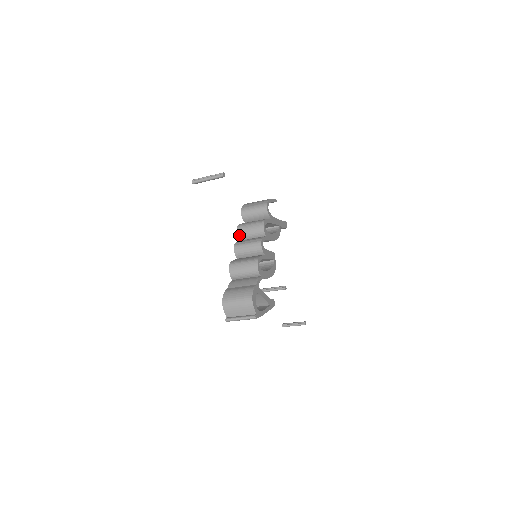
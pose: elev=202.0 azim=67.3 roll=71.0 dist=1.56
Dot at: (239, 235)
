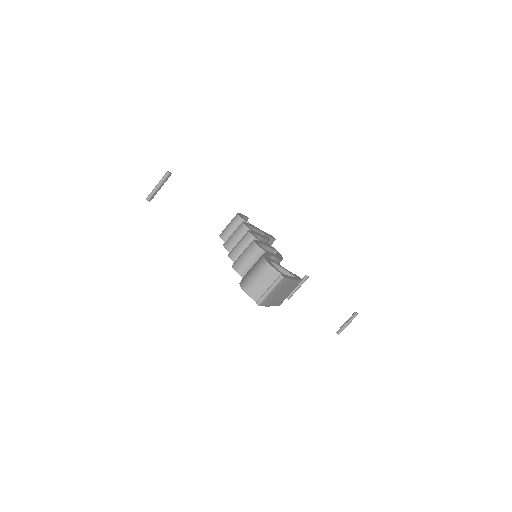
Dot at: (229, 249)
